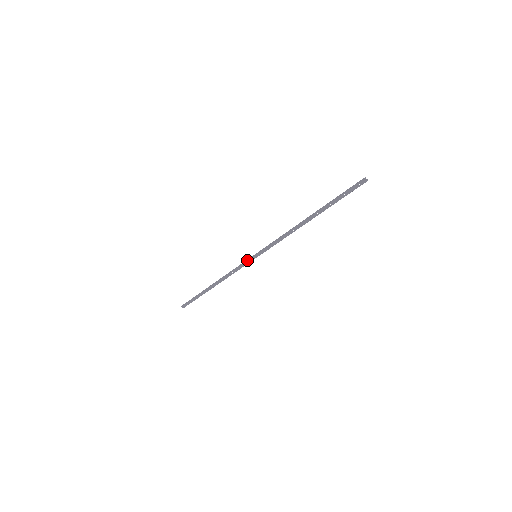
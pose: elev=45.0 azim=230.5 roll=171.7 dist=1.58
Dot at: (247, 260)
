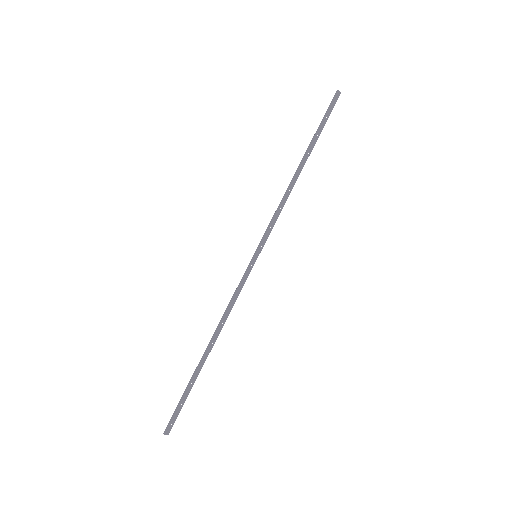
Dot at: (247, 269)
